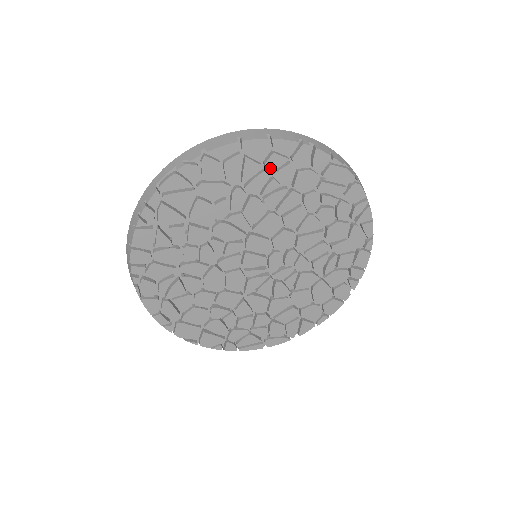
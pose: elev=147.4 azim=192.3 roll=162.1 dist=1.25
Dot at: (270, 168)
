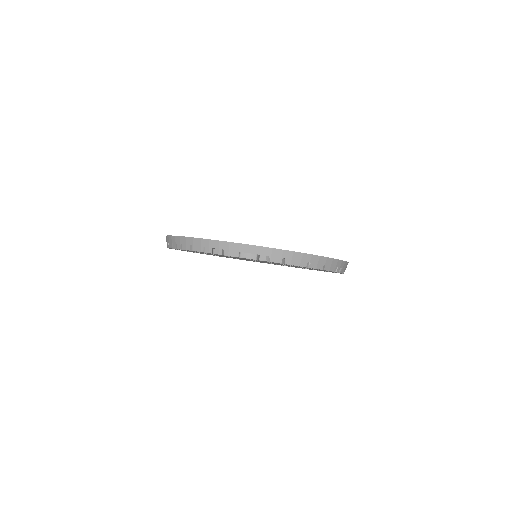
Dot at: occluded
